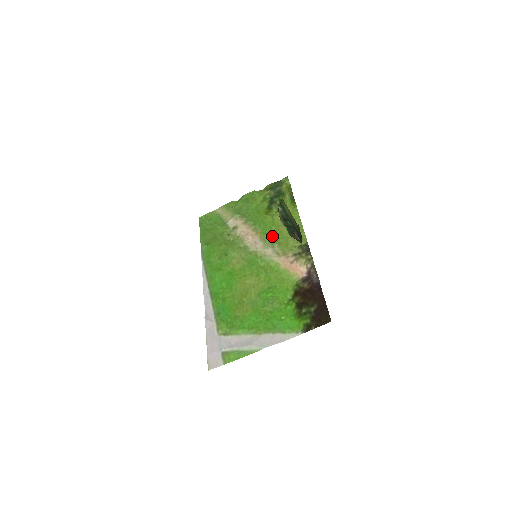
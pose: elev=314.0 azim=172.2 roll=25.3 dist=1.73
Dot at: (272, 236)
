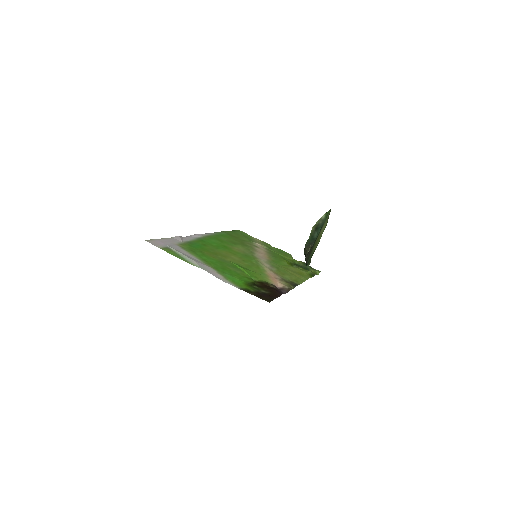
Dot at: (278, 265)
